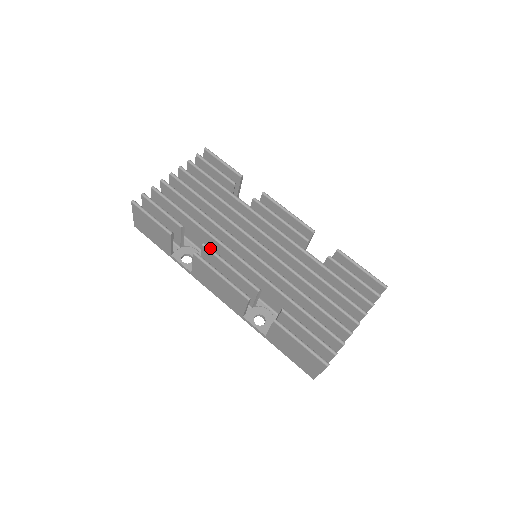
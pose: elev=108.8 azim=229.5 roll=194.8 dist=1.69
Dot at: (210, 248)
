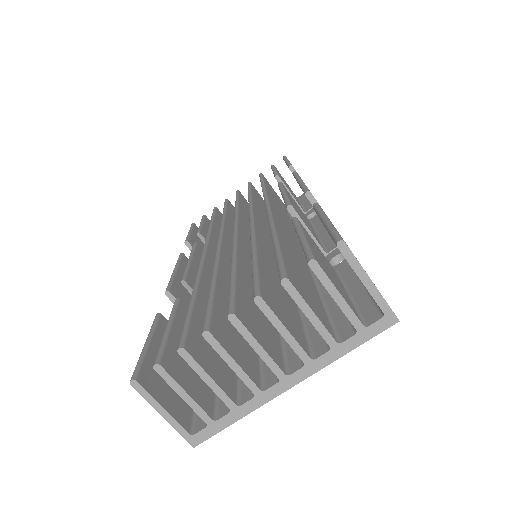
Dot at: (194, 246)
